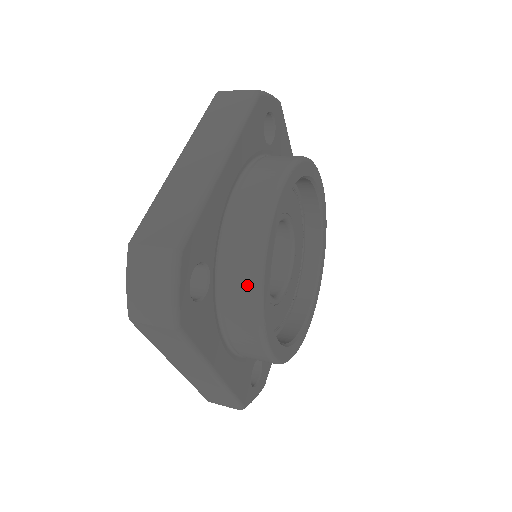
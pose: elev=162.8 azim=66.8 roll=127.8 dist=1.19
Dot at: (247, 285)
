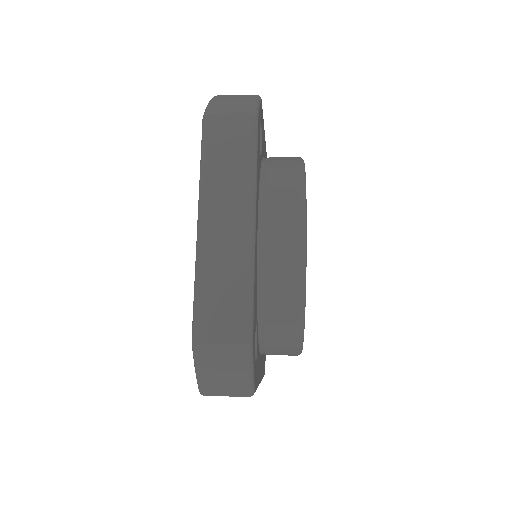
Dot at: (292, 167)
